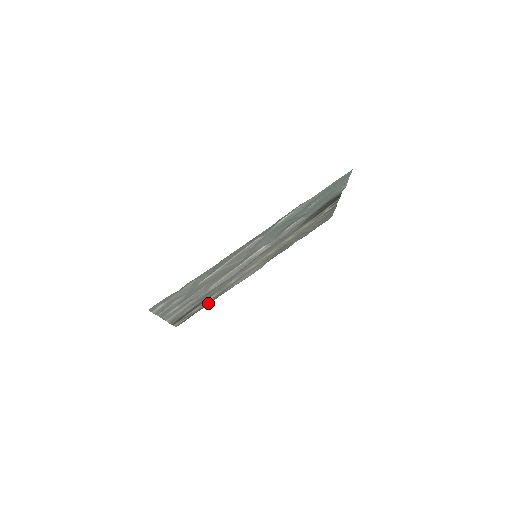
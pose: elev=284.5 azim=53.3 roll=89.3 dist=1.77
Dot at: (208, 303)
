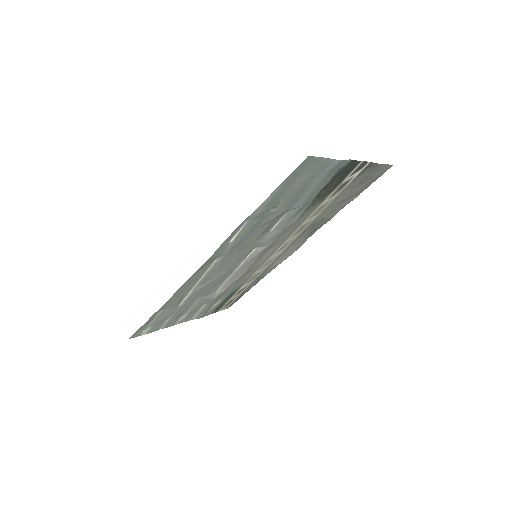
Dot at: (252, 286)
